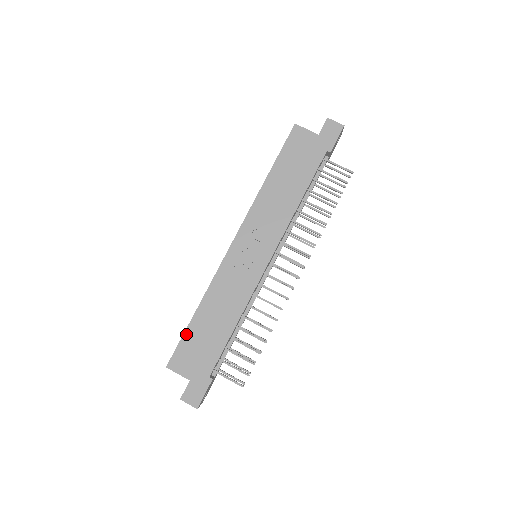
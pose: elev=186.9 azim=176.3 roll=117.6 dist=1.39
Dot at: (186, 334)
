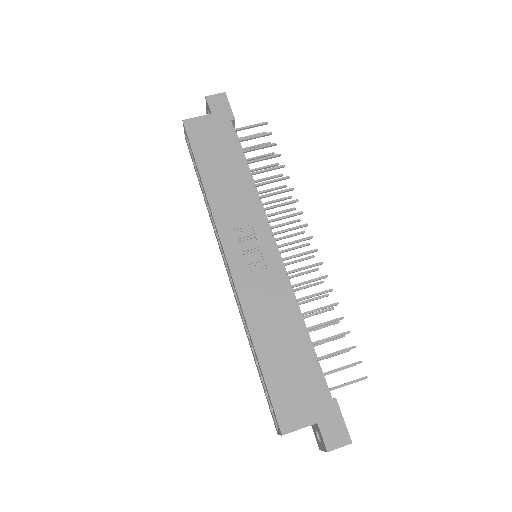
Dot at: (268, 382)
